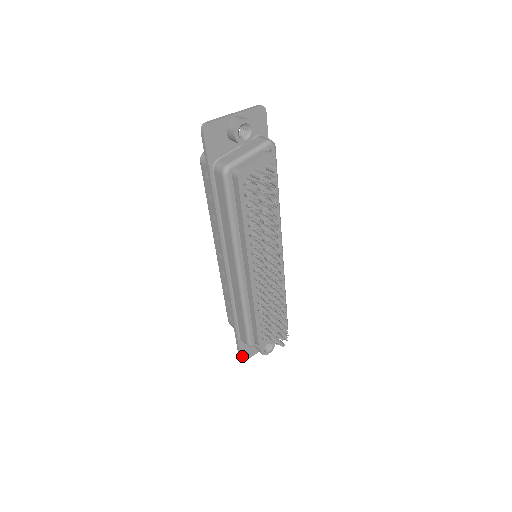
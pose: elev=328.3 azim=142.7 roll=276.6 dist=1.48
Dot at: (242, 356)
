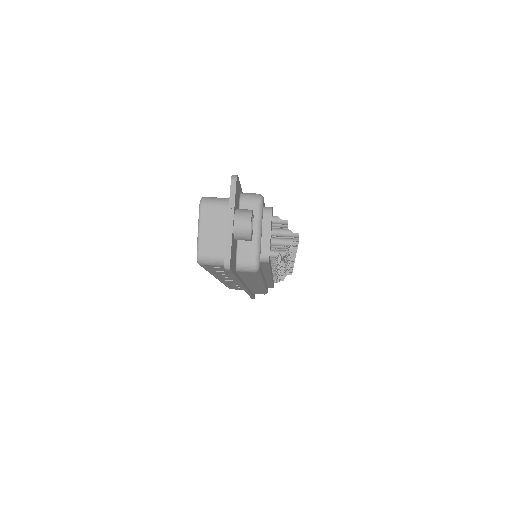
Dot at: (254, 297)
